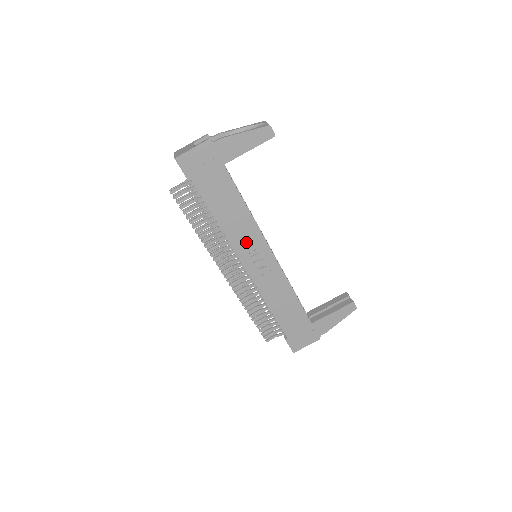
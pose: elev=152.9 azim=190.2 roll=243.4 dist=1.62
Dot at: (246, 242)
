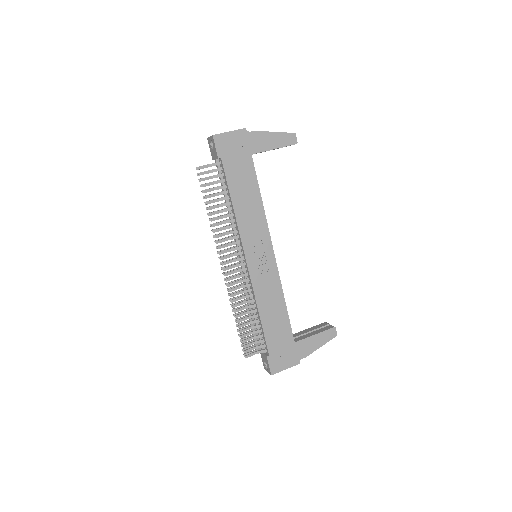
Dot at: (253, 234)
